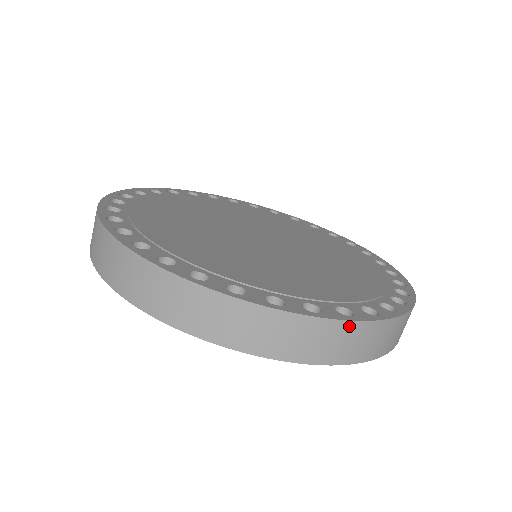
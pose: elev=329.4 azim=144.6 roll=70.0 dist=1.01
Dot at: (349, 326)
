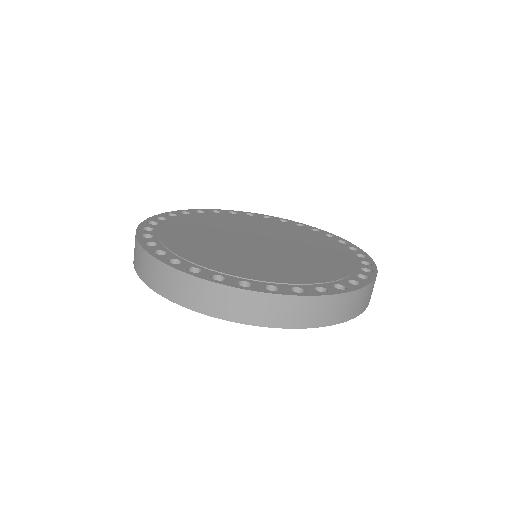
Dot at: occluded
